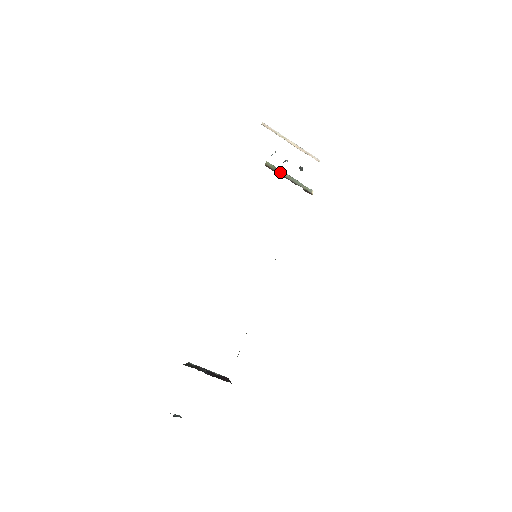
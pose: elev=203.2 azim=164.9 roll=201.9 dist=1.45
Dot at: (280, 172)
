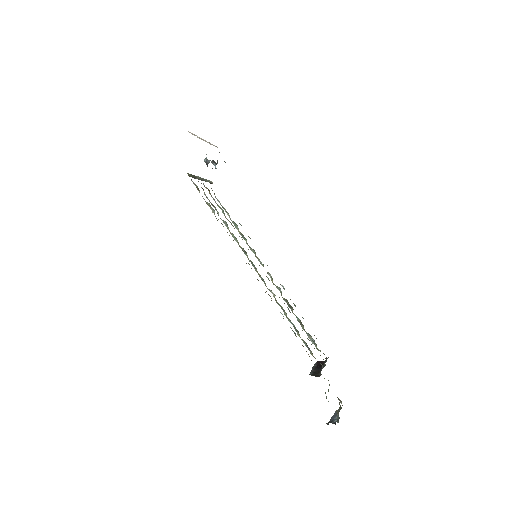
Dot at: (196, 177)
